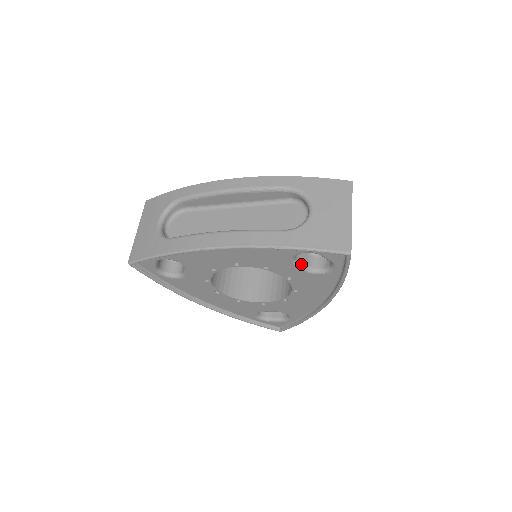
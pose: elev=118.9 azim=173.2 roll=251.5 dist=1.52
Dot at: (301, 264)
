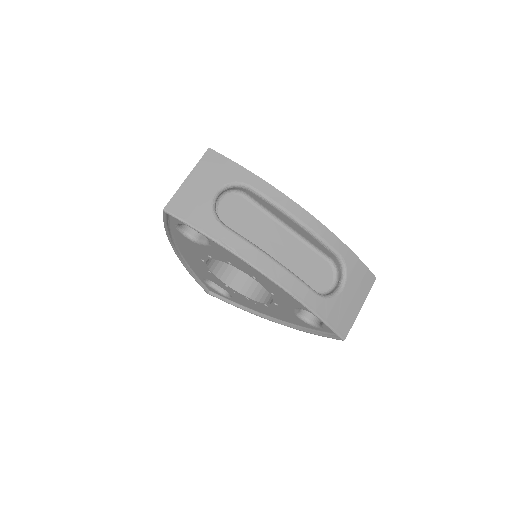
Dot at: (299, 310)
